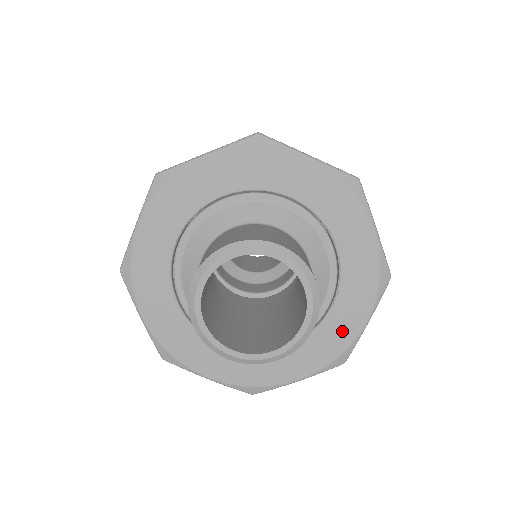
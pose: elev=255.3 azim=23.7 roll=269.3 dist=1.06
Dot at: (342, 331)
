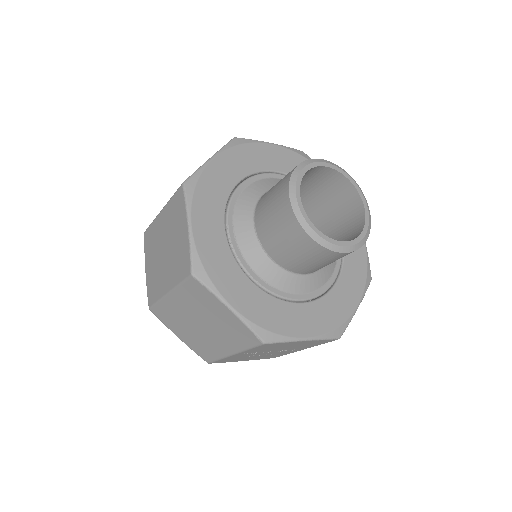
Dot at: (357, 253)
